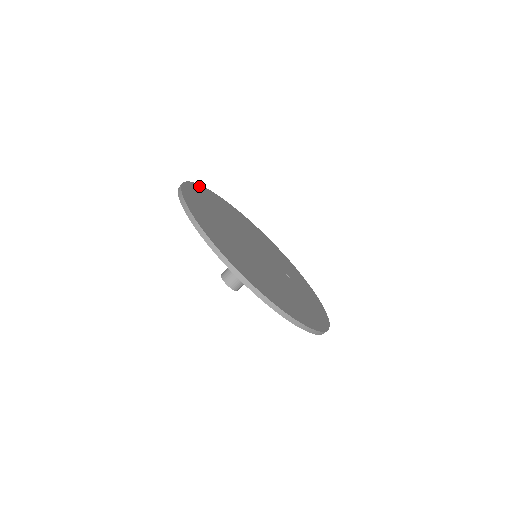
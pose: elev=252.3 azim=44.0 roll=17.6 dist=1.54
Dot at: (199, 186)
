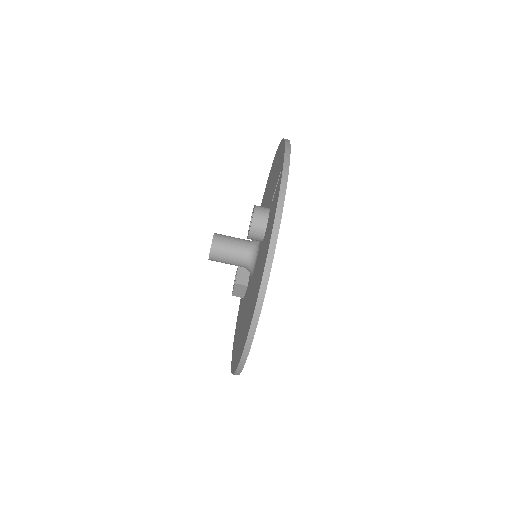
Dot at: occluded
